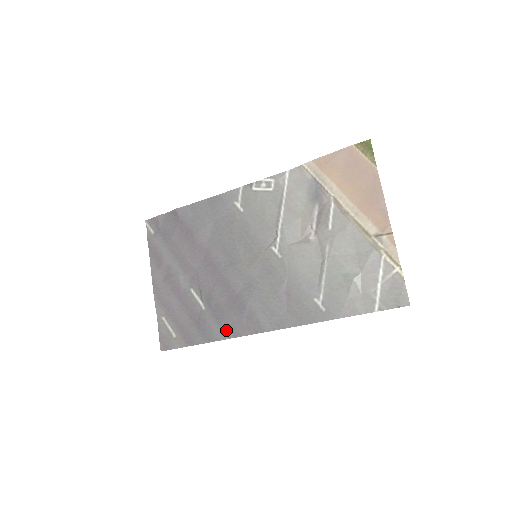
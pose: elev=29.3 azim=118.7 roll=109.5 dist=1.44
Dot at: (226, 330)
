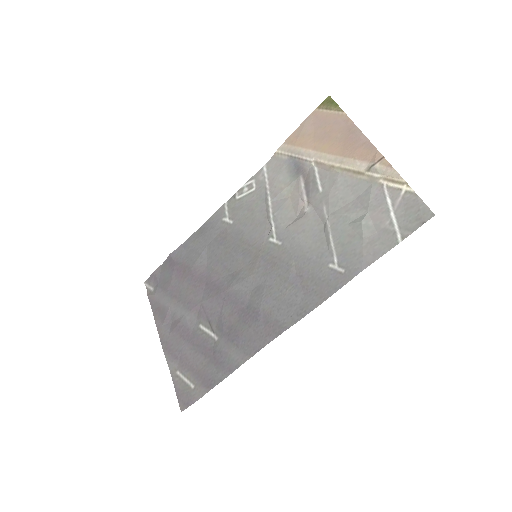
Dot at: (245, 349)
